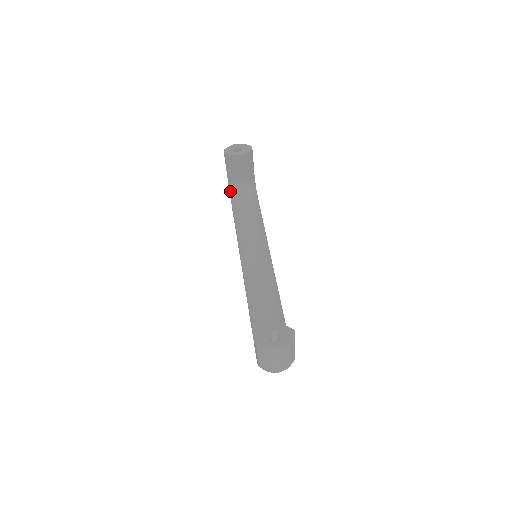
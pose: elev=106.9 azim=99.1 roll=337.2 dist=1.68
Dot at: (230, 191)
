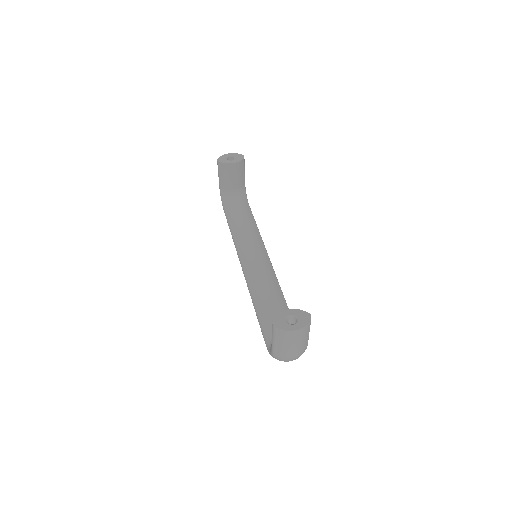
Dot at: (222, 200)
